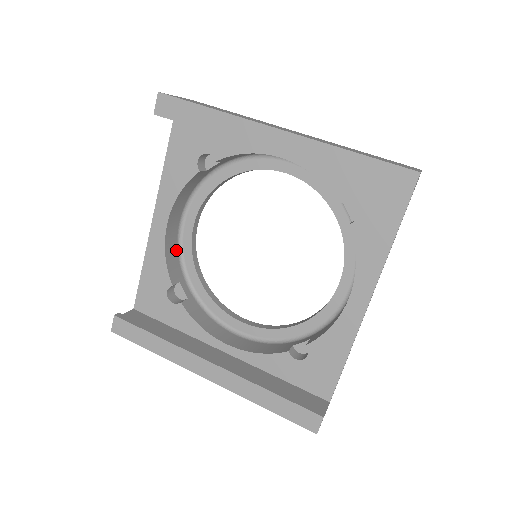
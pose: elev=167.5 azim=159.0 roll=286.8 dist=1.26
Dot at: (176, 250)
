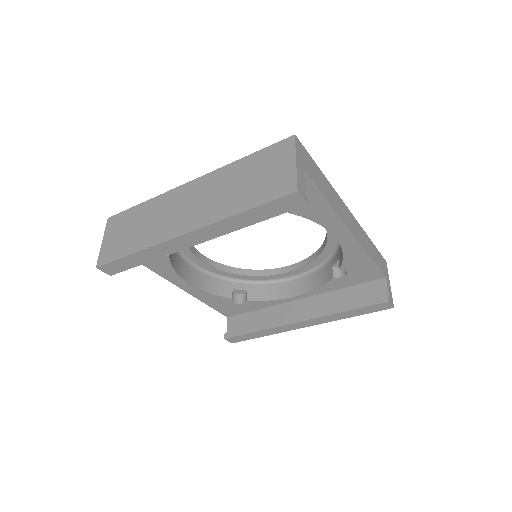
Dot at: (209, 278)
